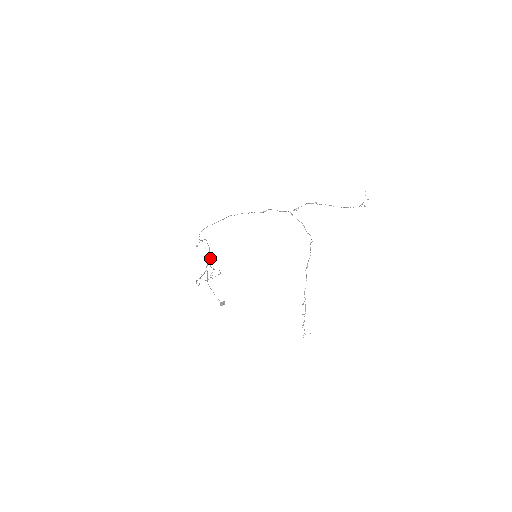
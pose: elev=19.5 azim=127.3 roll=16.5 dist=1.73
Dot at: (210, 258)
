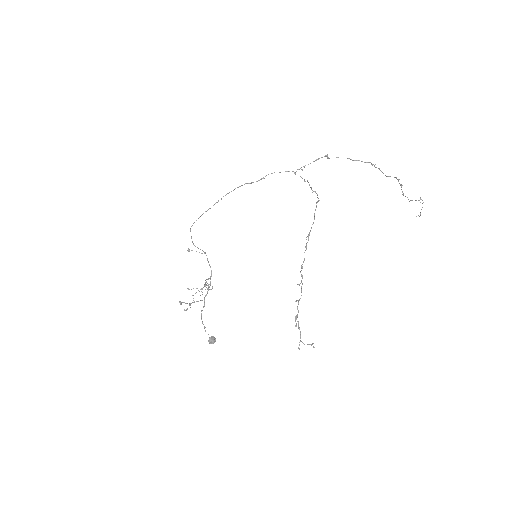
Dot at: (210, 284)
